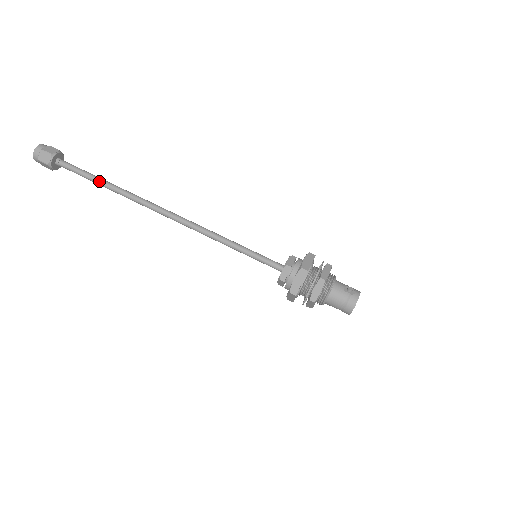
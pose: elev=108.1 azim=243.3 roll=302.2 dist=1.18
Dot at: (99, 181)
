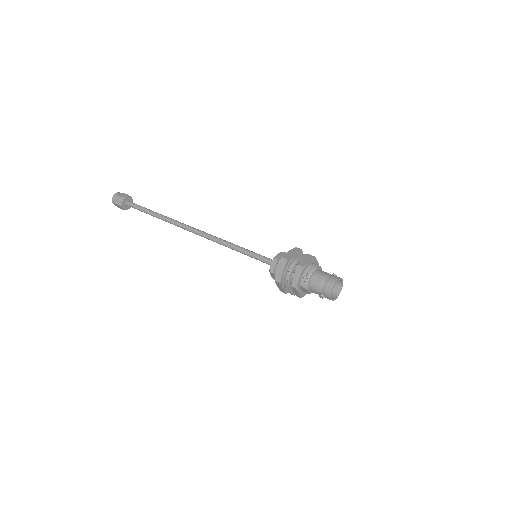
Dot at: (152, 211)
